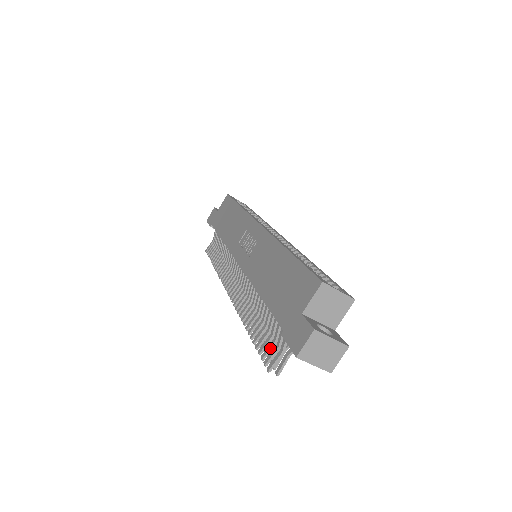
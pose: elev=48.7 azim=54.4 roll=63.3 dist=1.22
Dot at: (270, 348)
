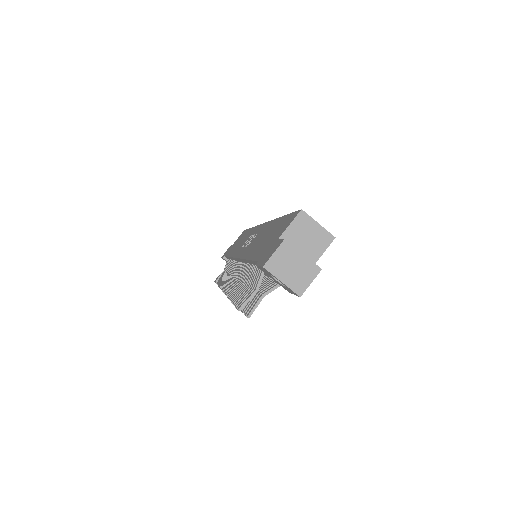
Dot at: (246, 295)
